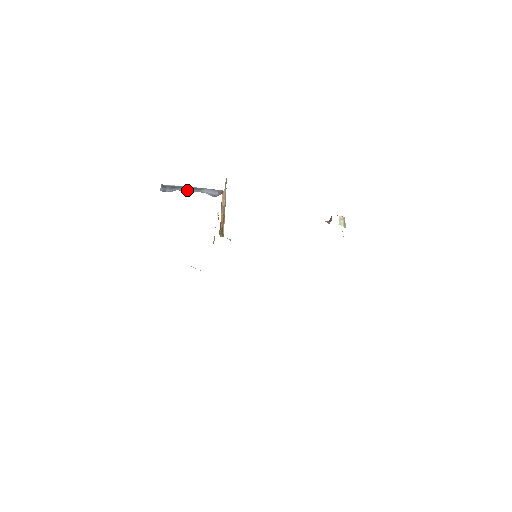
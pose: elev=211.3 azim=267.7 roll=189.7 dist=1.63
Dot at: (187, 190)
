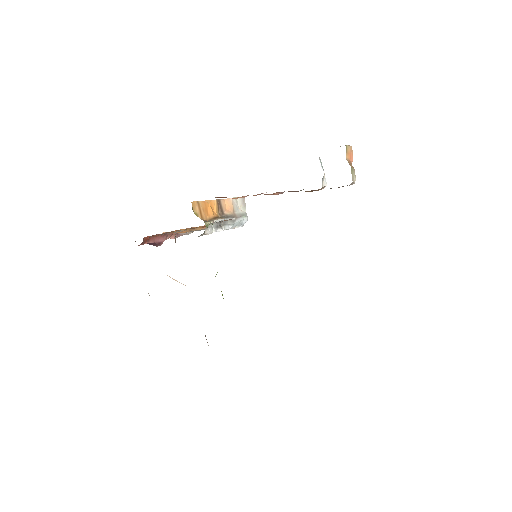
Dot at: occluded
